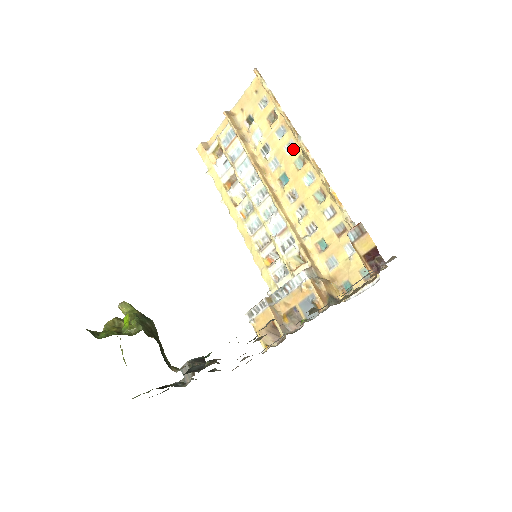
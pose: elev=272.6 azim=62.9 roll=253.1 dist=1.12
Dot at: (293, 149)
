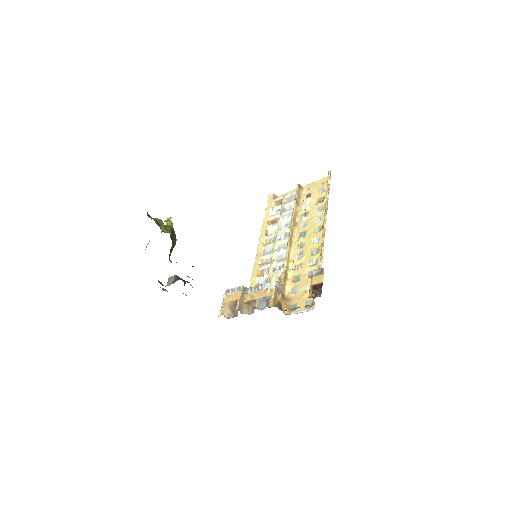
Dot at: occluded
